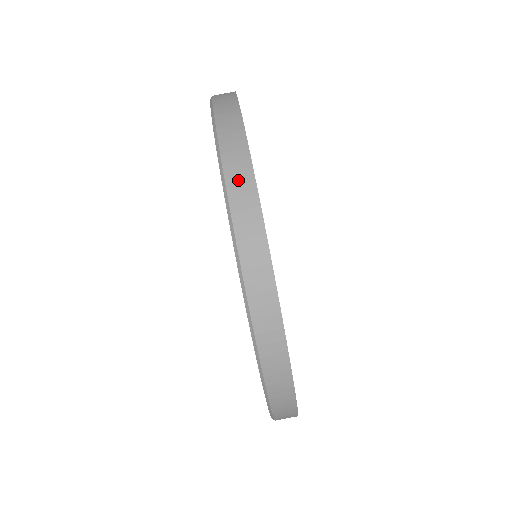
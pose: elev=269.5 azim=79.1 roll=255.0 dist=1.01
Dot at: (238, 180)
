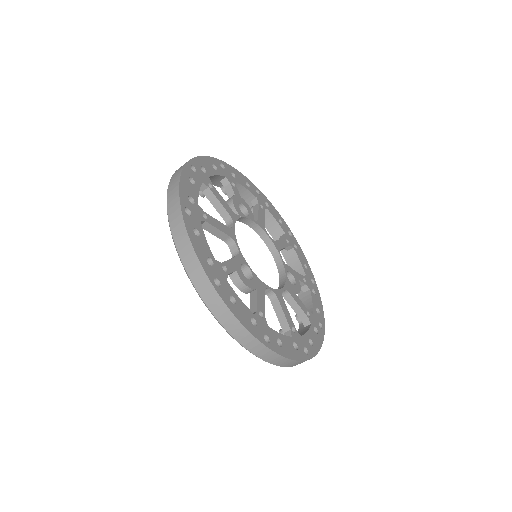
Dot at: (177, 230)
